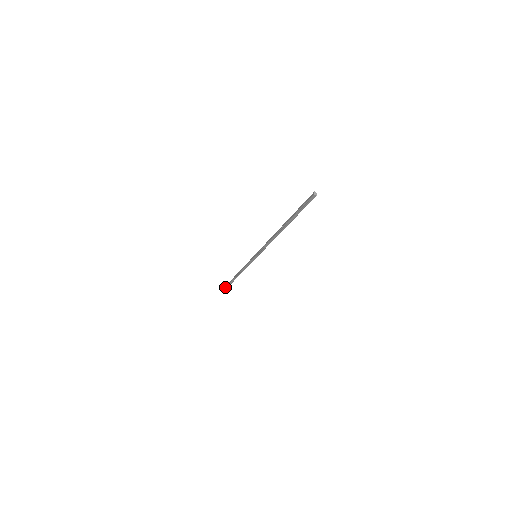
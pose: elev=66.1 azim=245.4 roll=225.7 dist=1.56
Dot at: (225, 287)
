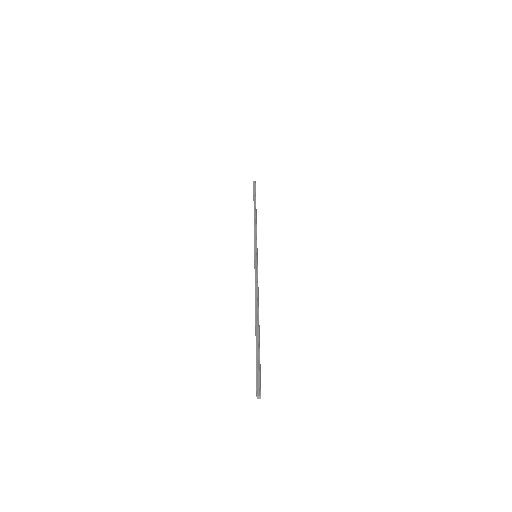
Dot at: occluded
